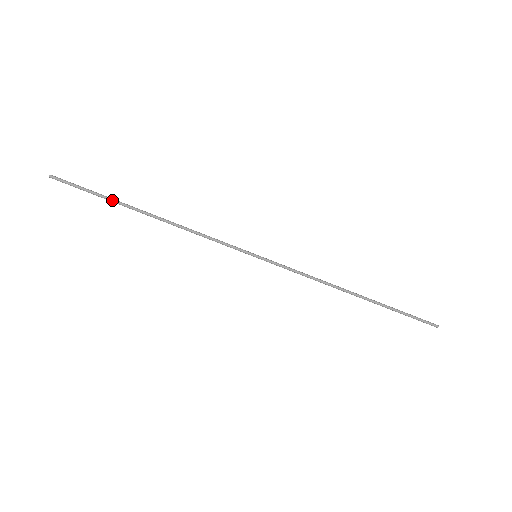
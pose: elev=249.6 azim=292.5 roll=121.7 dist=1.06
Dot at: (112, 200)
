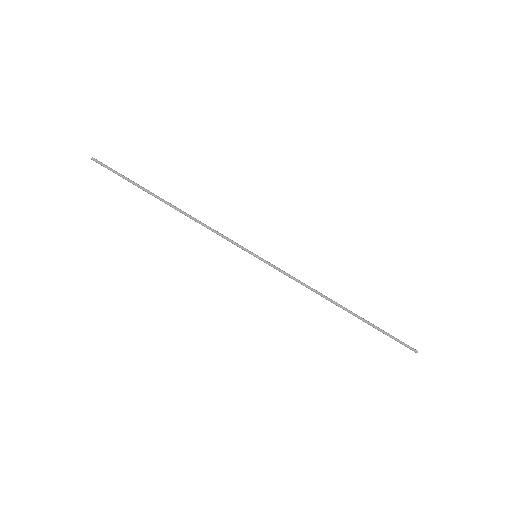
Dot at: (140, 186)
